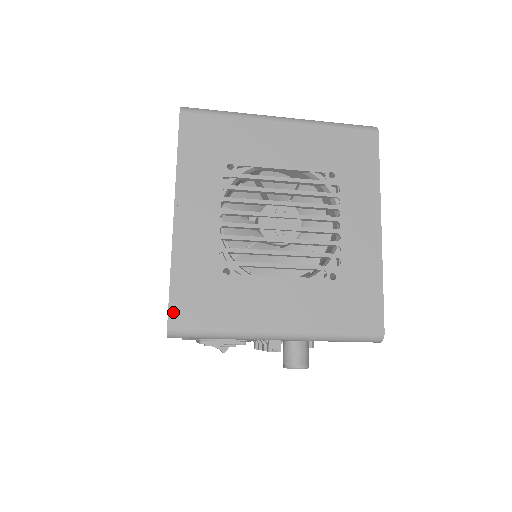
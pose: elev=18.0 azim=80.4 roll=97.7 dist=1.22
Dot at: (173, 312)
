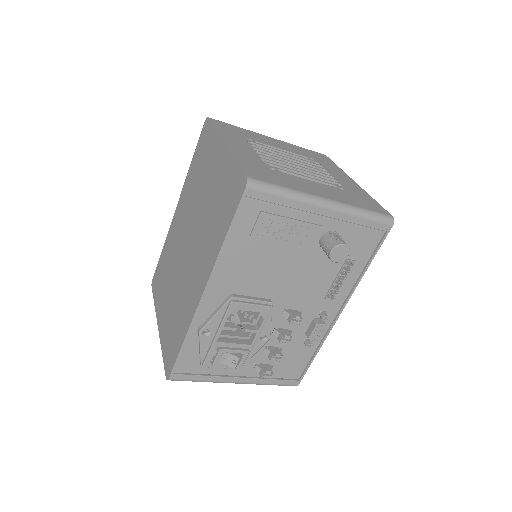
Dot at: (247, 172)
